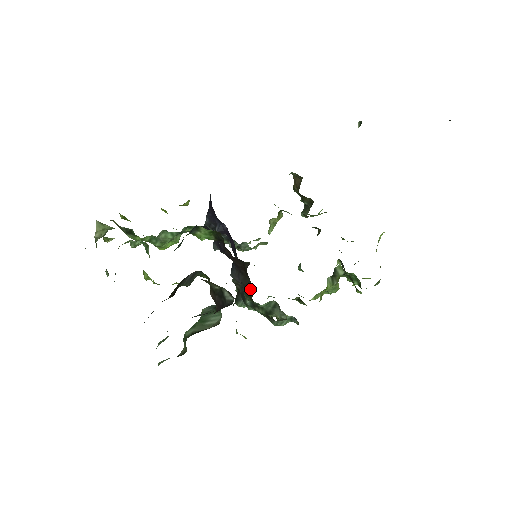
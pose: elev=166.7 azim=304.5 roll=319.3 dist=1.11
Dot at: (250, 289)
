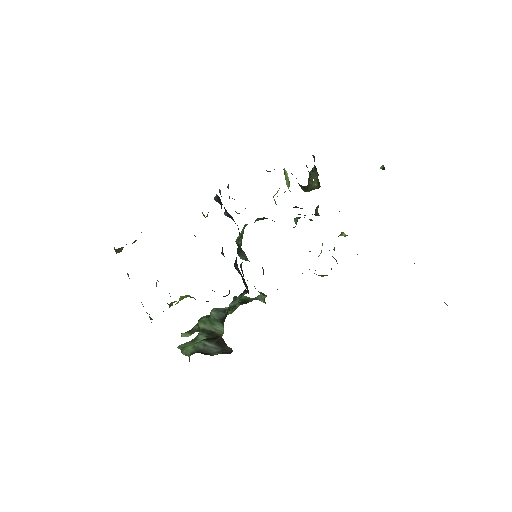
Dot at: (247, 289)
